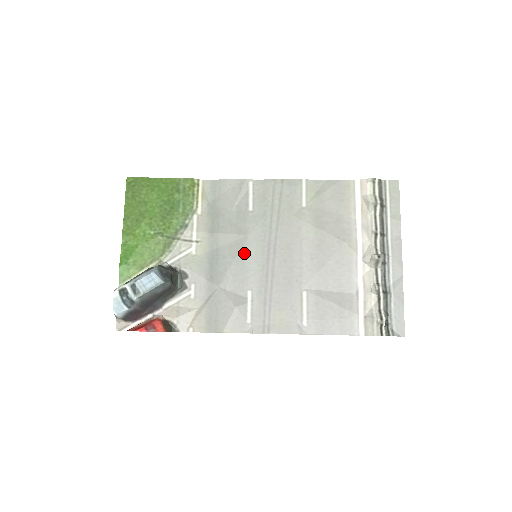
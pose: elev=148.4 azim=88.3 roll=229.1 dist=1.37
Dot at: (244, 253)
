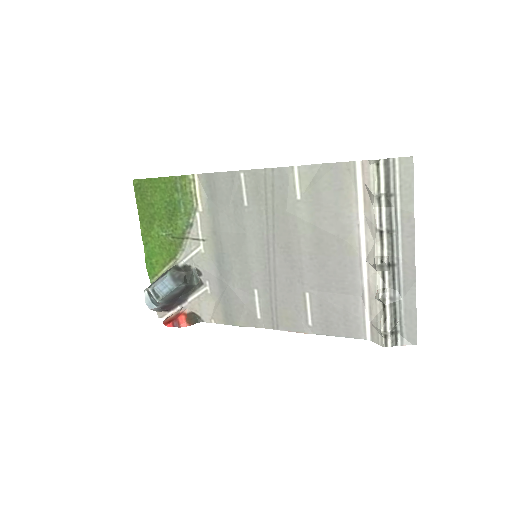
Dot at: (245, 252)
